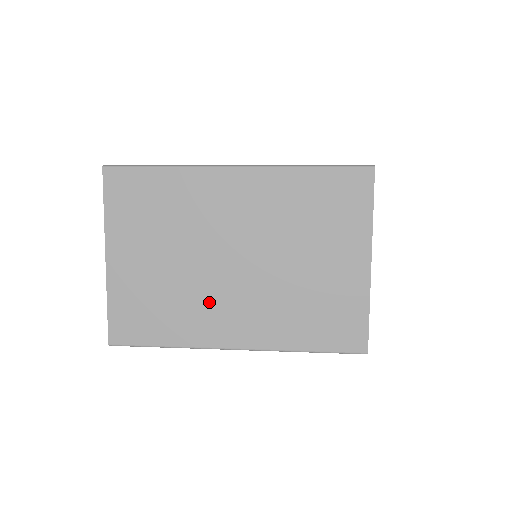
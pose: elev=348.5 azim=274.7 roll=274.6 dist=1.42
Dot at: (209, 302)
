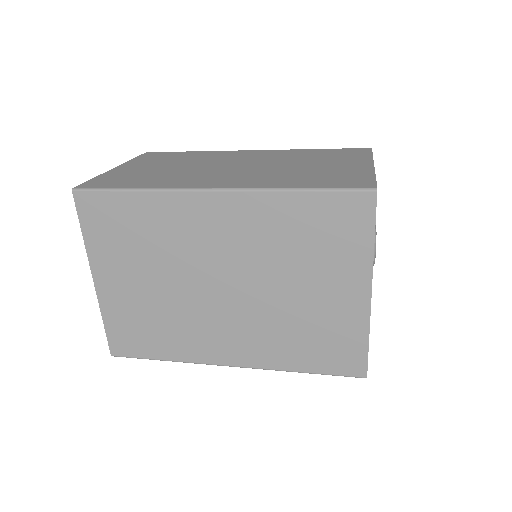
Dot at: (201, 324)
